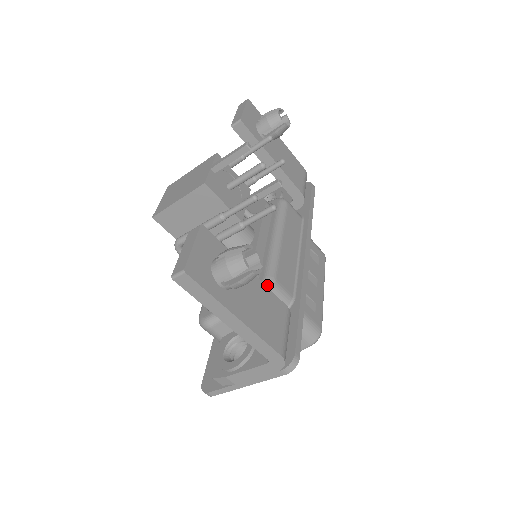
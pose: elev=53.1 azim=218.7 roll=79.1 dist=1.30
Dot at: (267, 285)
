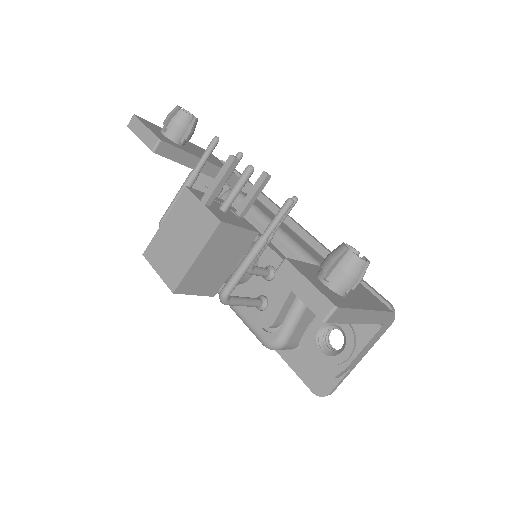
Dot at: occluded
